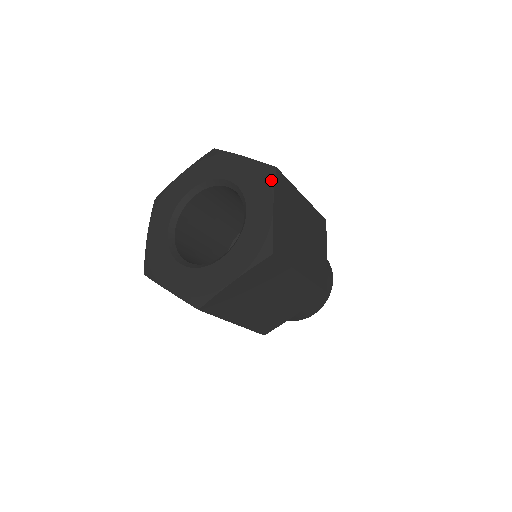
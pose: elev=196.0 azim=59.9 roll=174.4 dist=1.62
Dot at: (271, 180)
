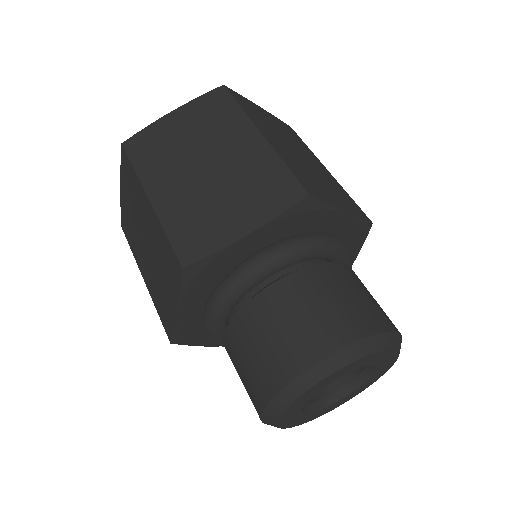
Dot at: occluded
